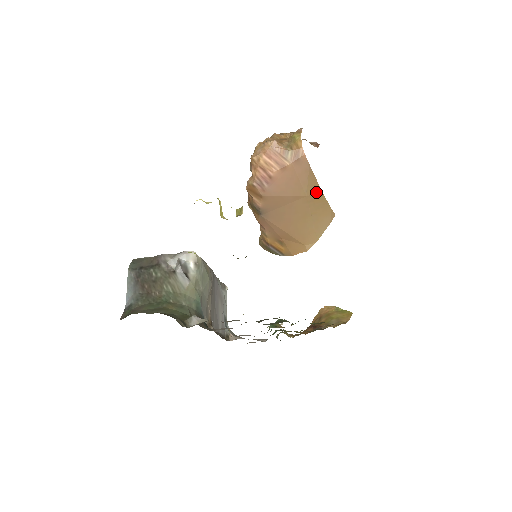
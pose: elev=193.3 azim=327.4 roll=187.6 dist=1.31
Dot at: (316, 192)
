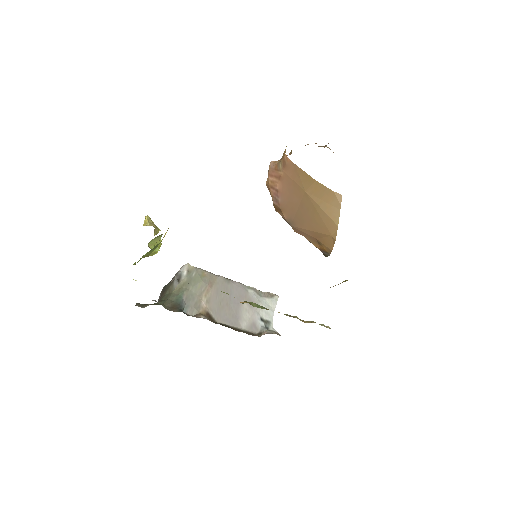
Dot at: (311, 184)
